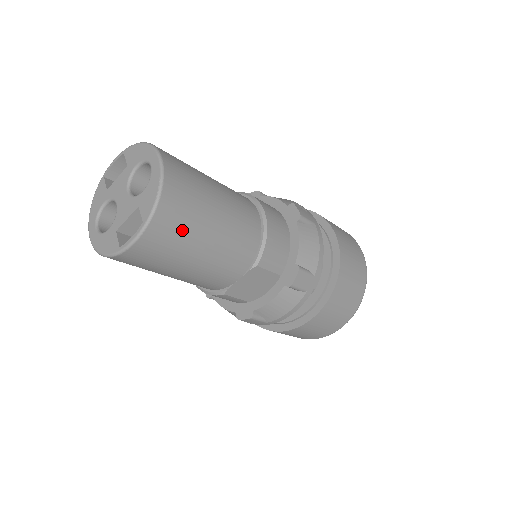
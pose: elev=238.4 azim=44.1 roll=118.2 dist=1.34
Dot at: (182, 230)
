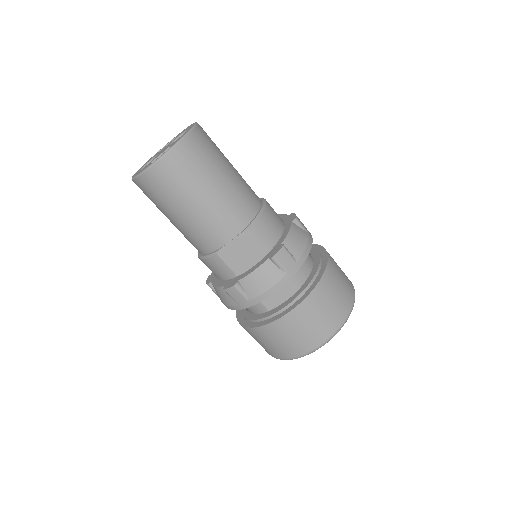
Dot at: (195, 167)
